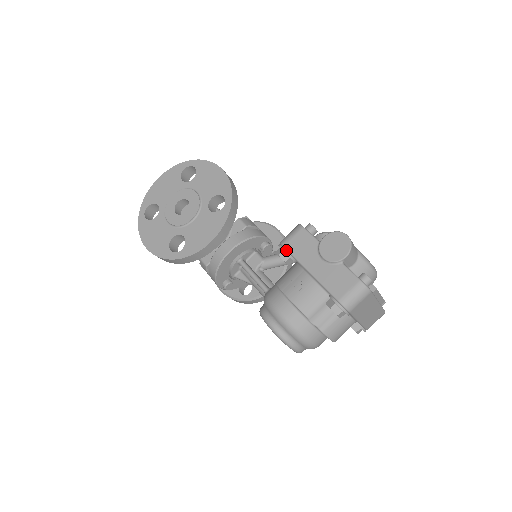
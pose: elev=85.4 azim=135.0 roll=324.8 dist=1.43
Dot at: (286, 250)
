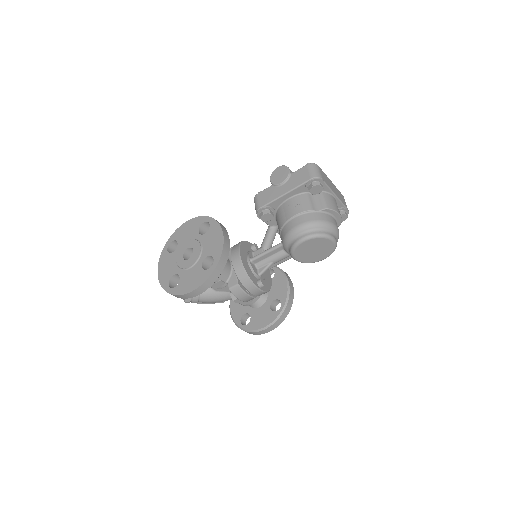
Dot at: (263, 207)
